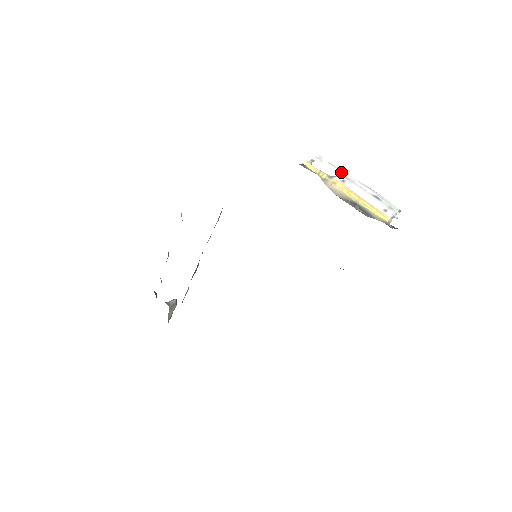
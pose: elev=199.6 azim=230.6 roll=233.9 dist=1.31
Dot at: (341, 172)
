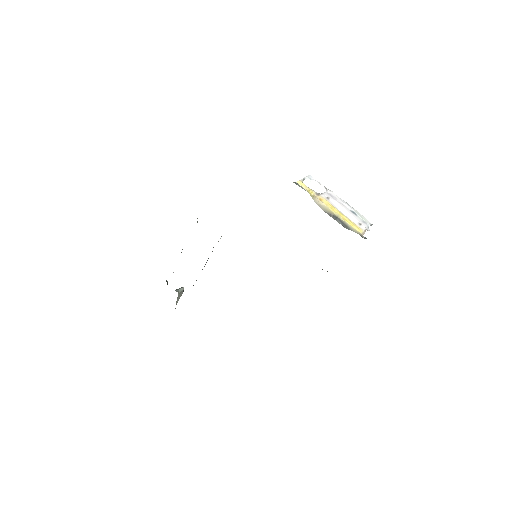
Dot at: (326, 190)
